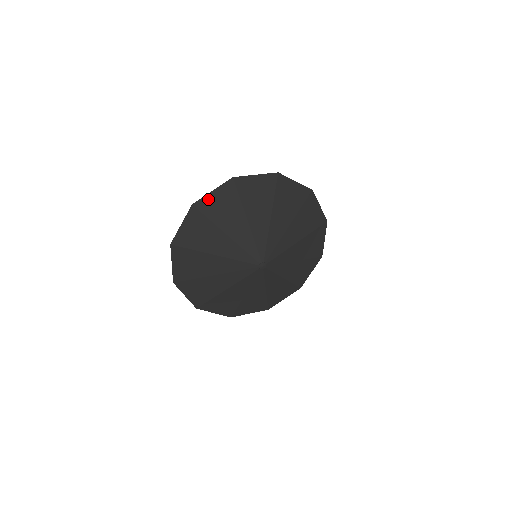
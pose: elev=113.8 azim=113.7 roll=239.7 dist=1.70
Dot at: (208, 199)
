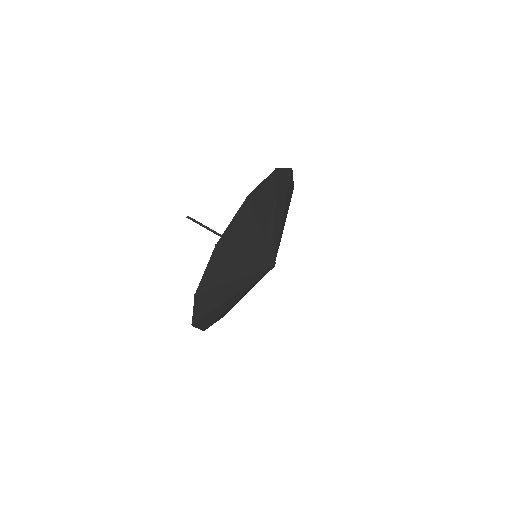
Dot at: (229, 231)
